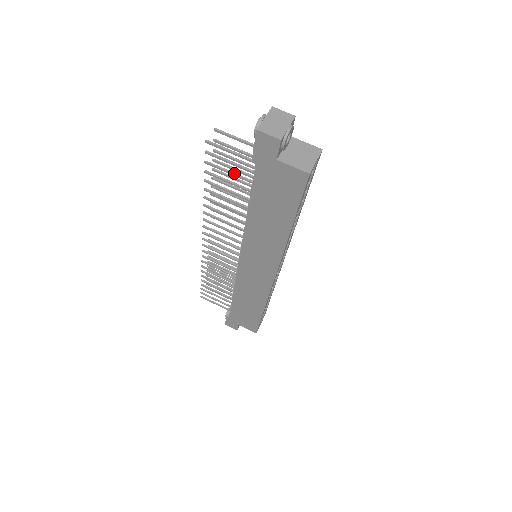
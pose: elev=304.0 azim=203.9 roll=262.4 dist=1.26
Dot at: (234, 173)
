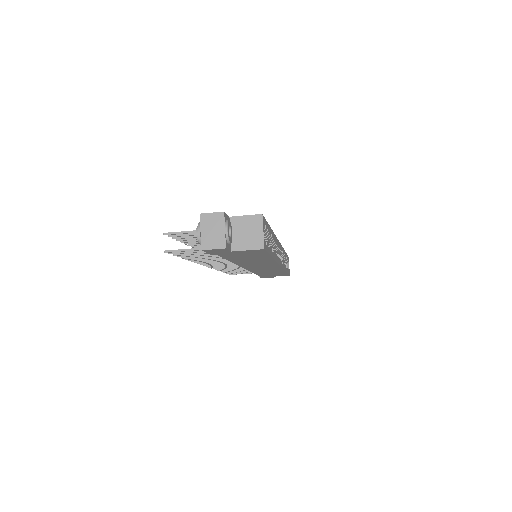
Dot at: (202, 252)
